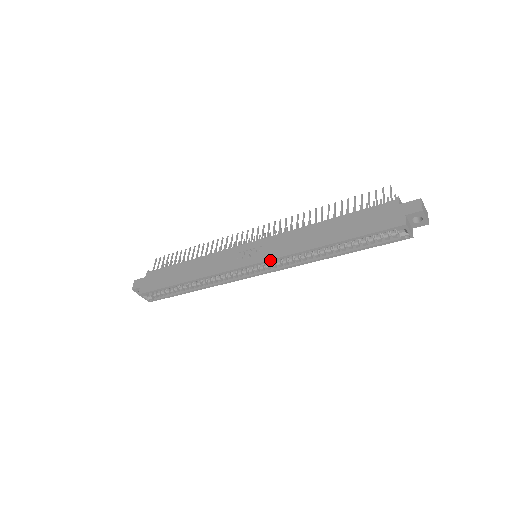
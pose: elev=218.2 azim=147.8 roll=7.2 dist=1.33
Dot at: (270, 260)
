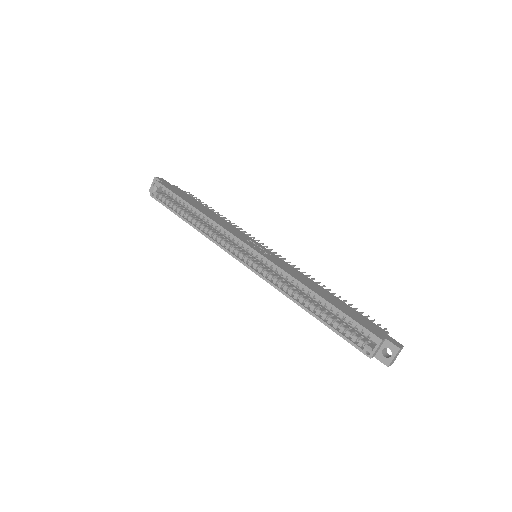
Dot at: (269, 260)
